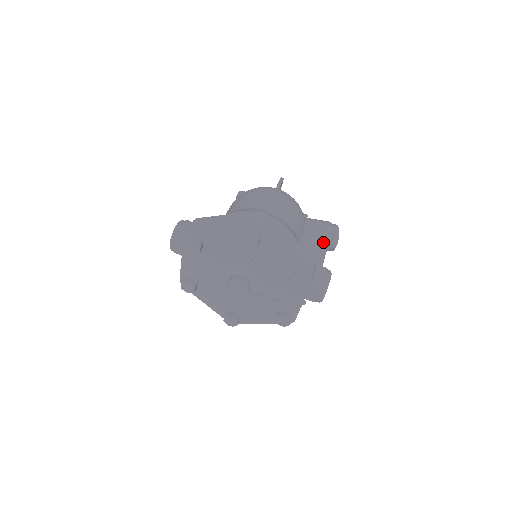
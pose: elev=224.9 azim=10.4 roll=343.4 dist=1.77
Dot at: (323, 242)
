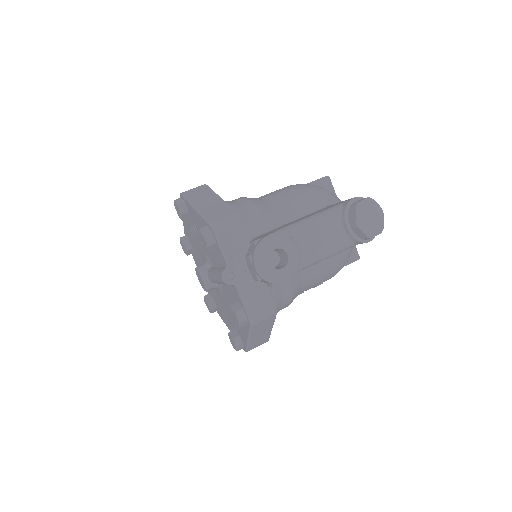
Dot at: (316, 214)
